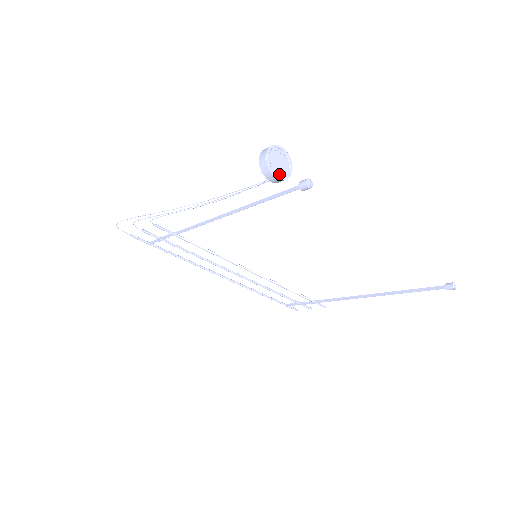
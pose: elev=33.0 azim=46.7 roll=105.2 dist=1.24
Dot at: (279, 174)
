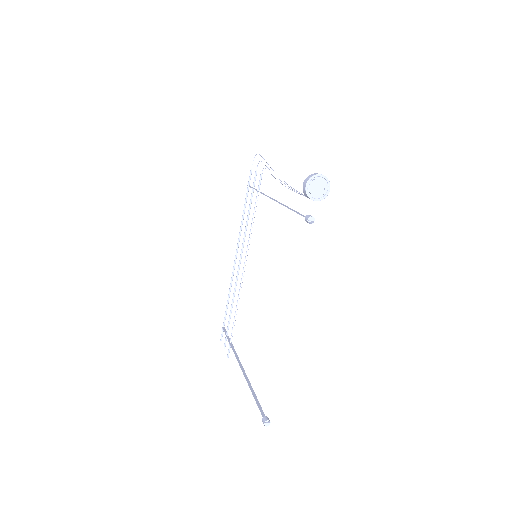
Dot at: (309, 189)
